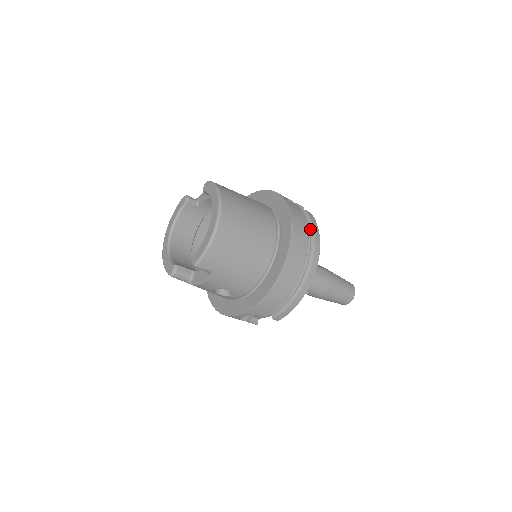
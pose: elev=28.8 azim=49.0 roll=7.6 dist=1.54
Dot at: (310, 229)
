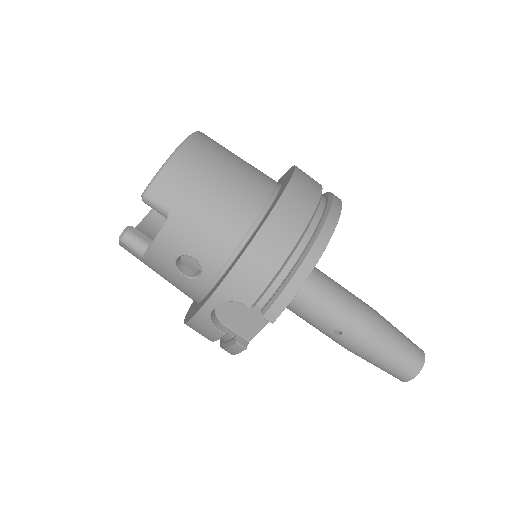
Dot at: (328, 197)
